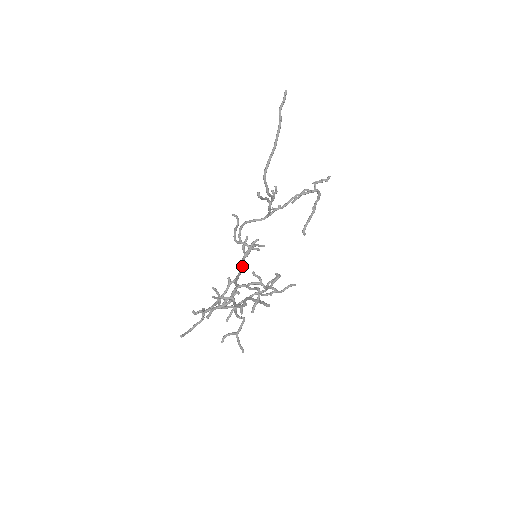
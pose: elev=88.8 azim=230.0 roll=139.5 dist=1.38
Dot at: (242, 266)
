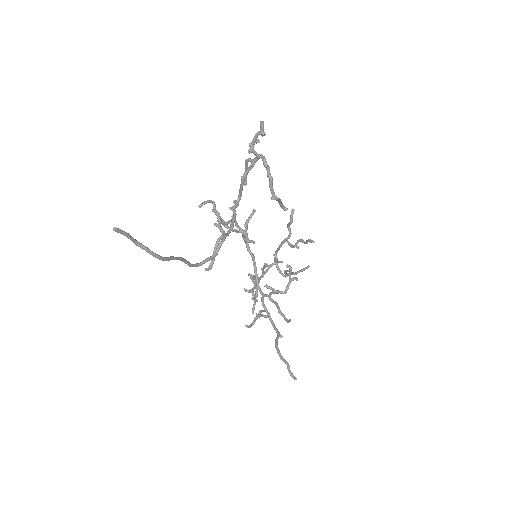
Dot at: (252, 259)
